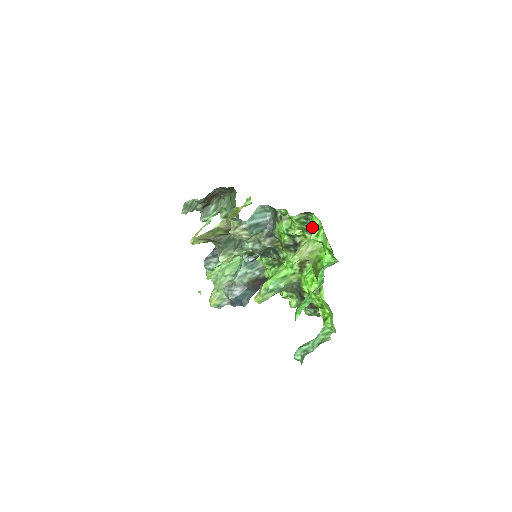
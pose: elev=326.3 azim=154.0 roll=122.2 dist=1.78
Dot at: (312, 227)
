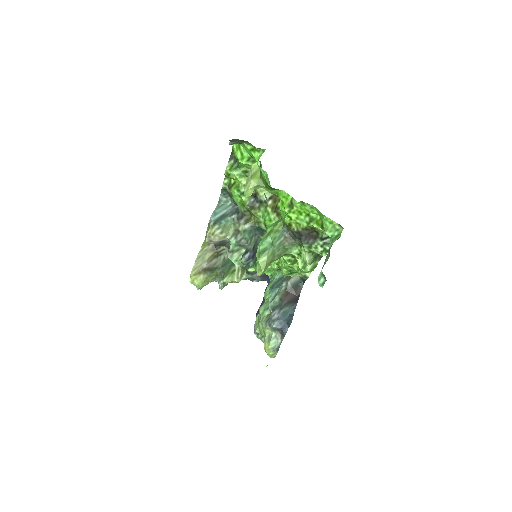
Dot at: (235, 154)
